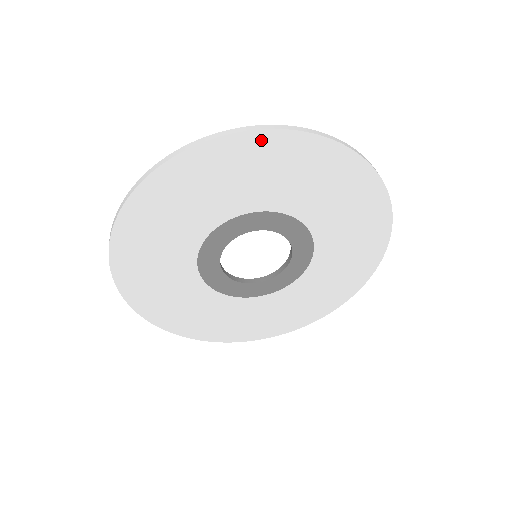
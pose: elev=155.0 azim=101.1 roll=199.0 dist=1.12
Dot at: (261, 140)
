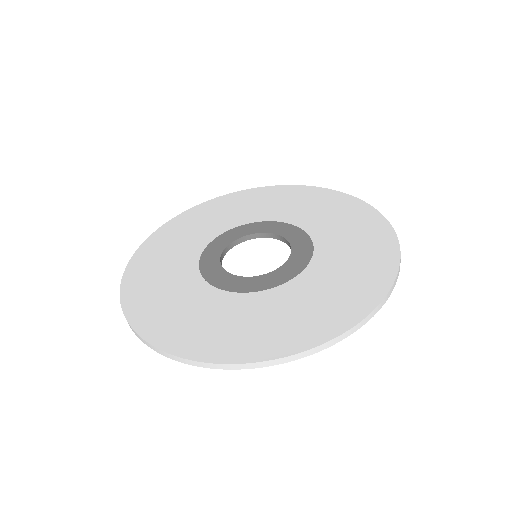
Dot at: occluded
